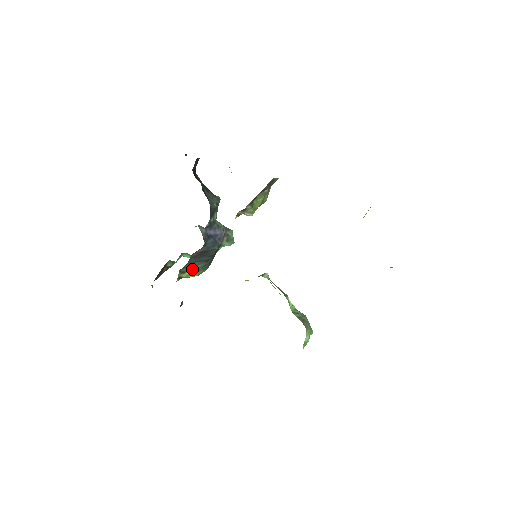
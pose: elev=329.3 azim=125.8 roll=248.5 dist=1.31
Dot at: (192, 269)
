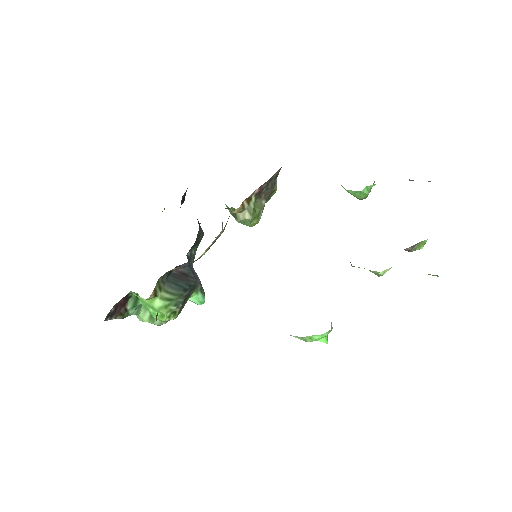
Dot at: (168, 291)
